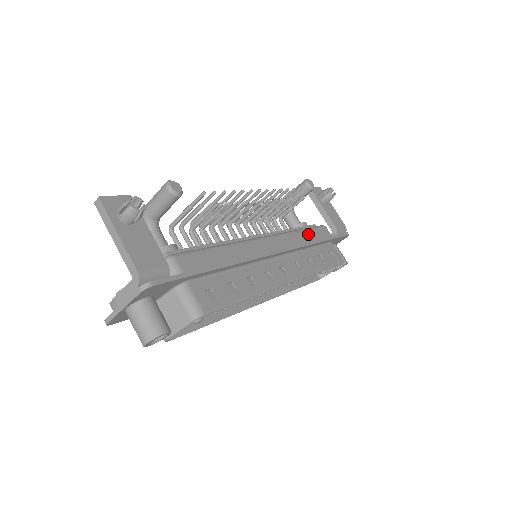
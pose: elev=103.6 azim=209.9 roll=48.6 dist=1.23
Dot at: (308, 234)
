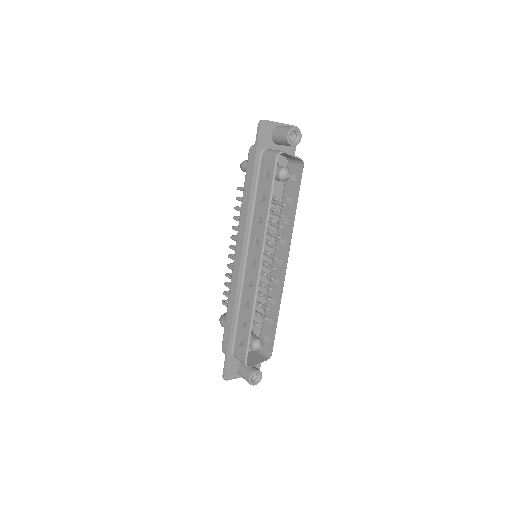
Dot at: occluded
